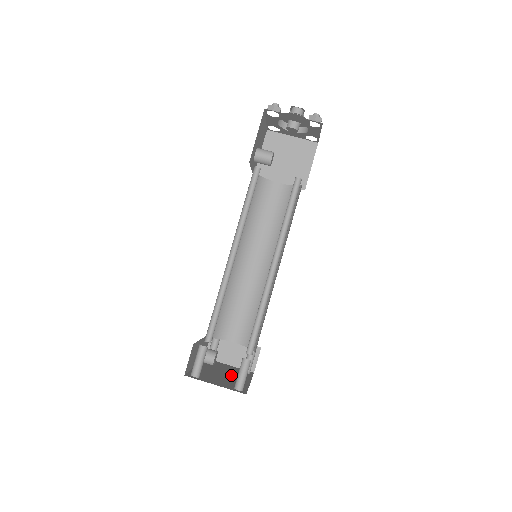
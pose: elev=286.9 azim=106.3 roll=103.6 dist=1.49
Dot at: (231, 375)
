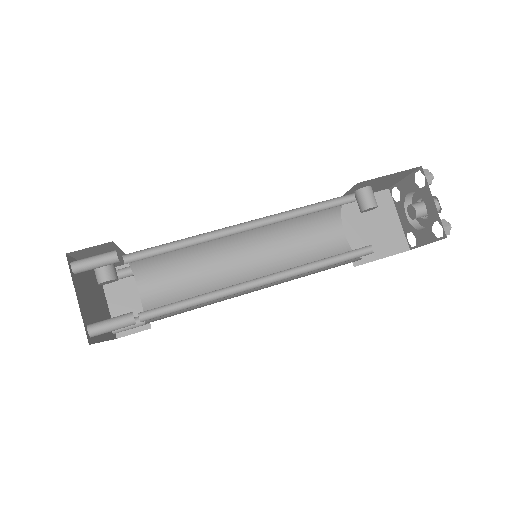
Dot at: (99, 313)
